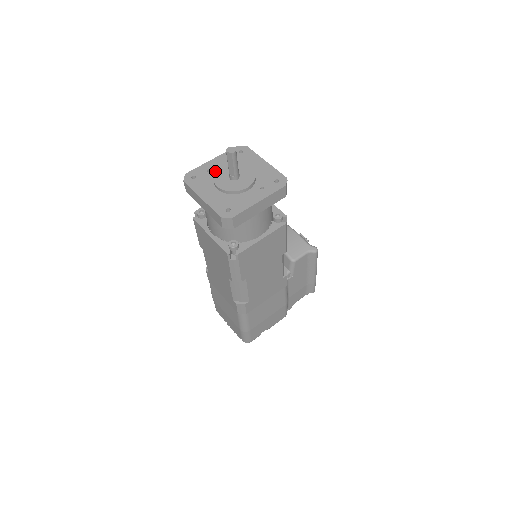
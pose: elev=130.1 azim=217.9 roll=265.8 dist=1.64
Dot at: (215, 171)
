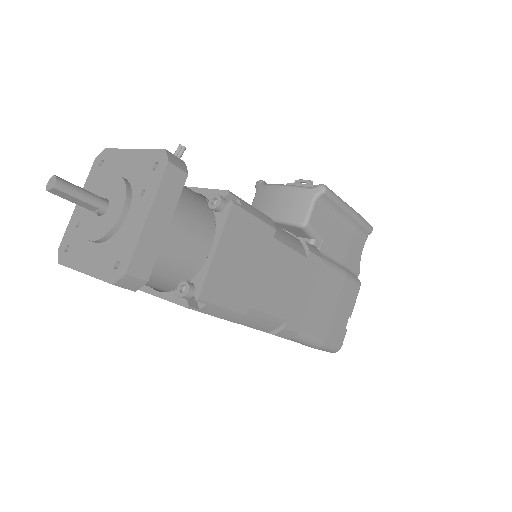
Dot at: occluded
